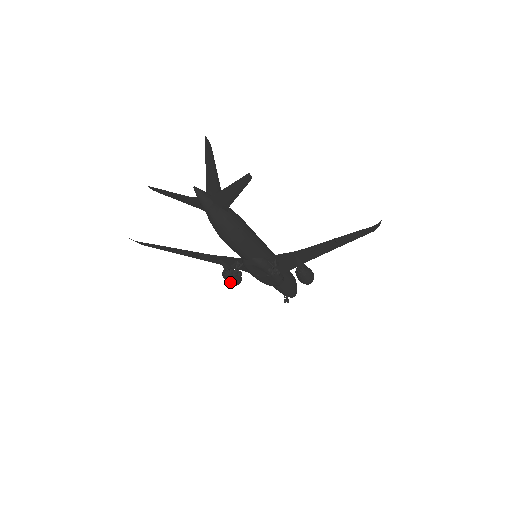
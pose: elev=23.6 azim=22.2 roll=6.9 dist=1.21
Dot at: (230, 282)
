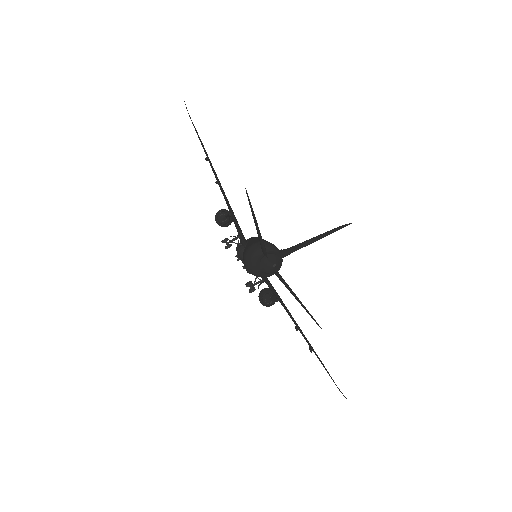
Dot at: (217, 222)
